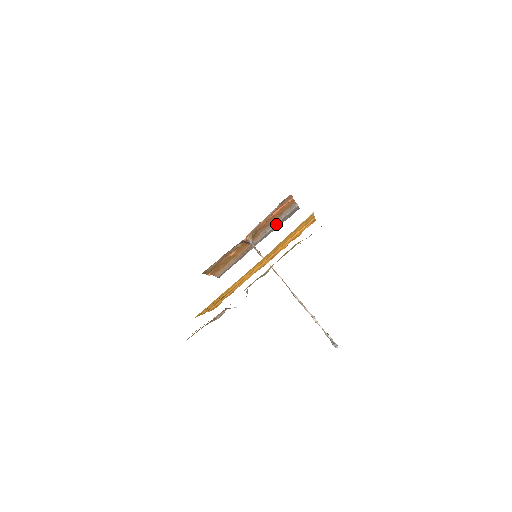
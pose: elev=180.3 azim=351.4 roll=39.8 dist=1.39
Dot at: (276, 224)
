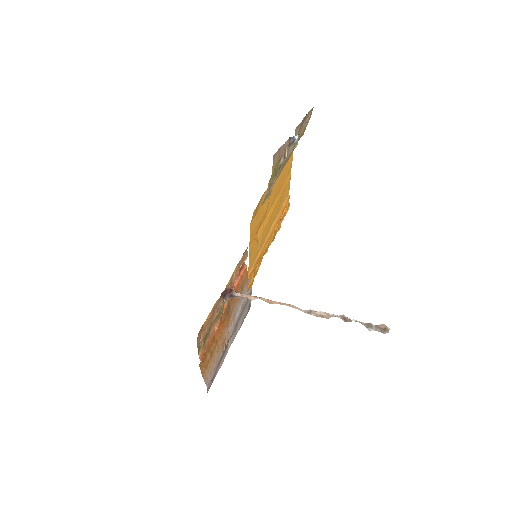
Dot at: (241, 307)
